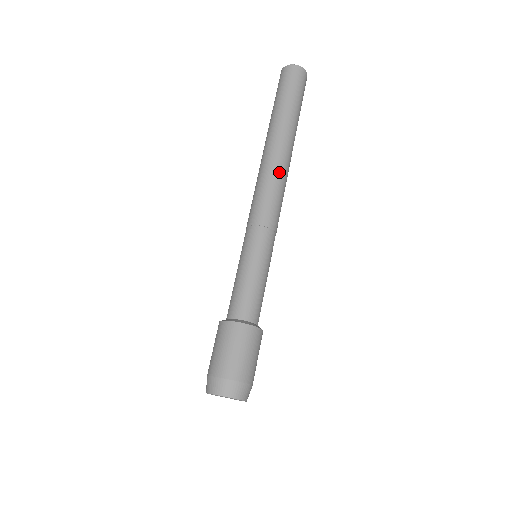
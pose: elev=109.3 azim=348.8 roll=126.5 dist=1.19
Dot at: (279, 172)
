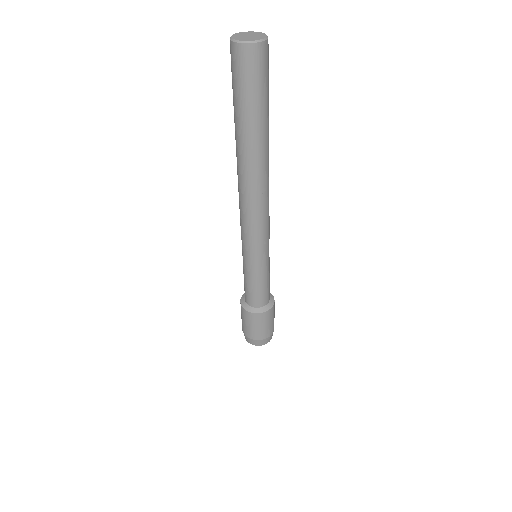
Dot at: (255, 196)
